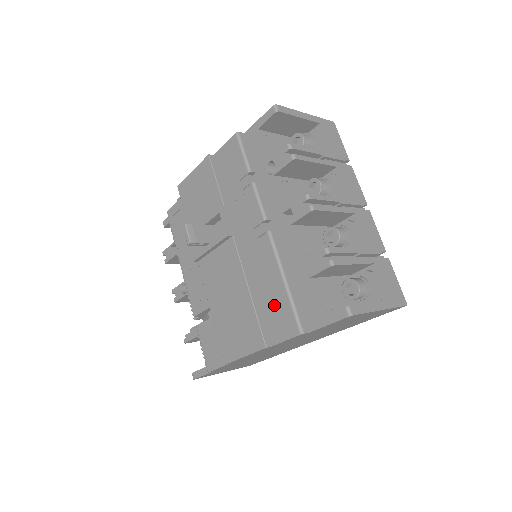
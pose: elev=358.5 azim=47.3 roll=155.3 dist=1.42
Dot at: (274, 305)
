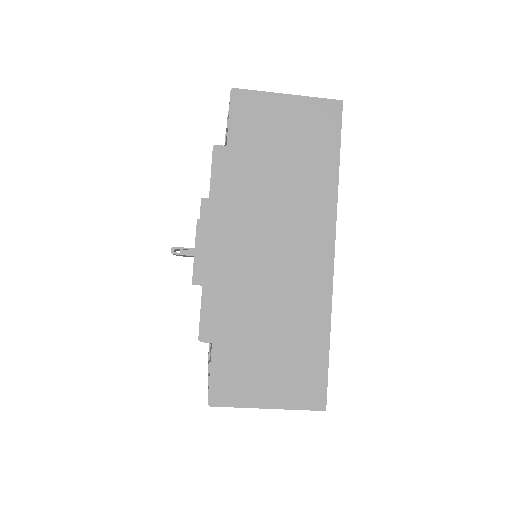
Dot at: occluded
